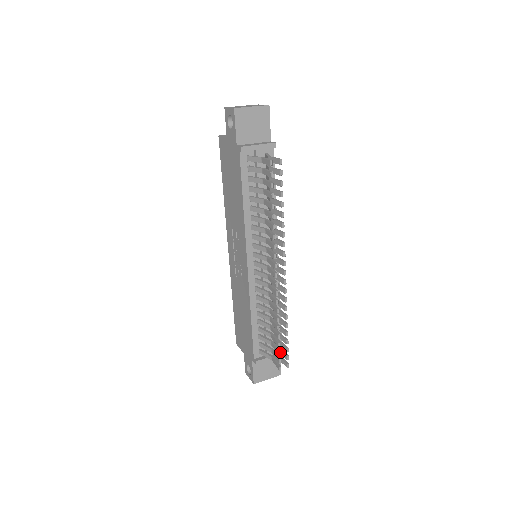
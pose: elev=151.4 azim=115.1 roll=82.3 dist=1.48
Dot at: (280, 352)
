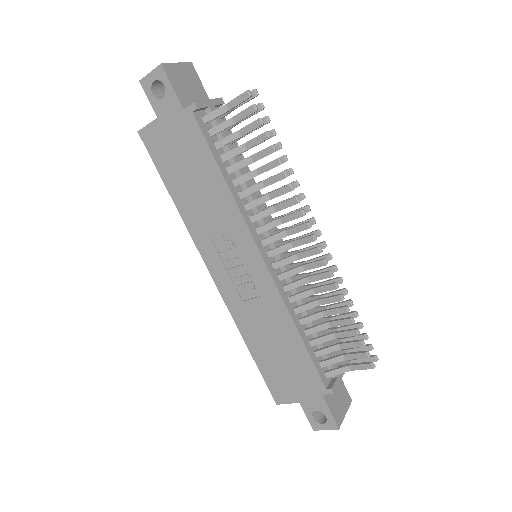
Dot at: (363, 341)
